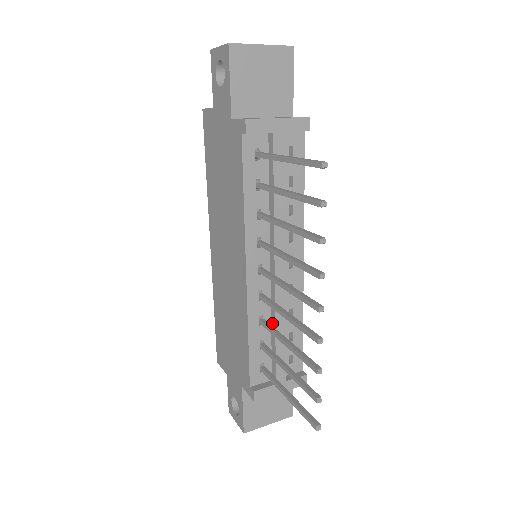
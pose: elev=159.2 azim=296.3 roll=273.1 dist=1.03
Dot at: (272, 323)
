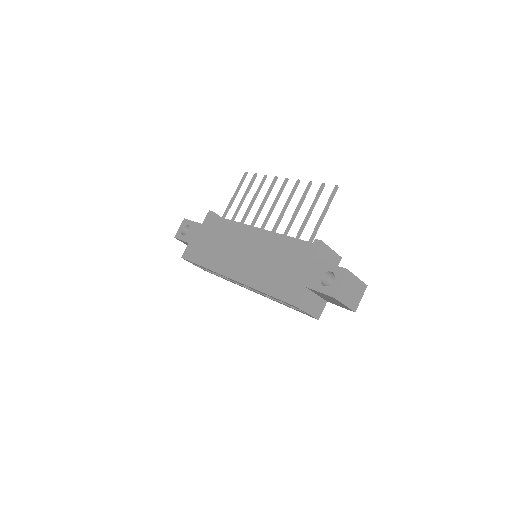
Dot at: occluded
